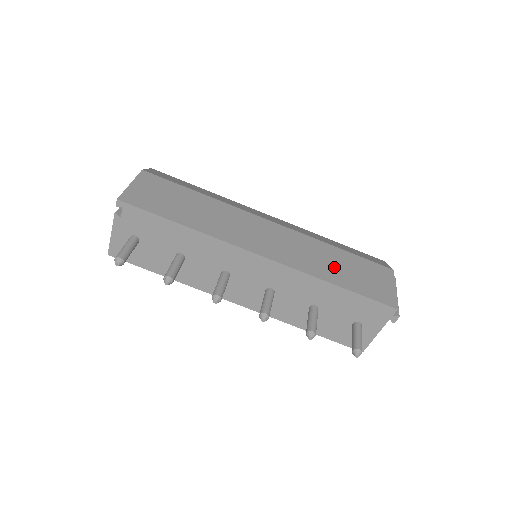
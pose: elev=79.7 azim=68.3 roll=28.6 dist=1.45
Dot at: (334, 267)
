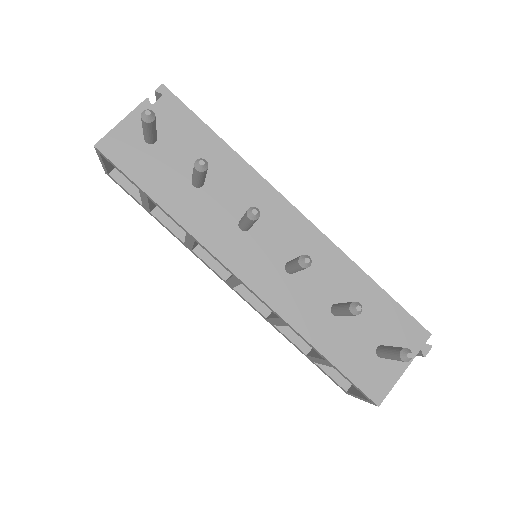
Dot at: occluded
